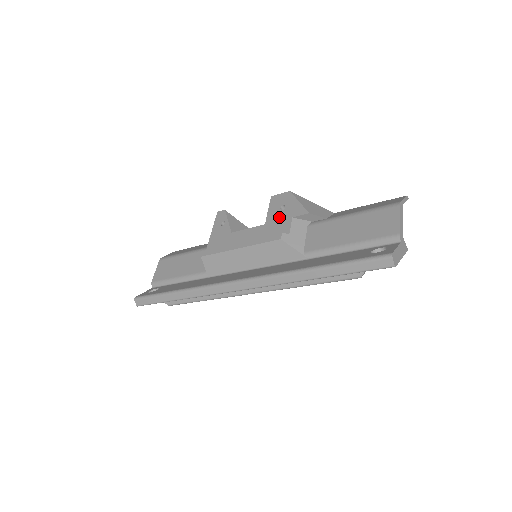
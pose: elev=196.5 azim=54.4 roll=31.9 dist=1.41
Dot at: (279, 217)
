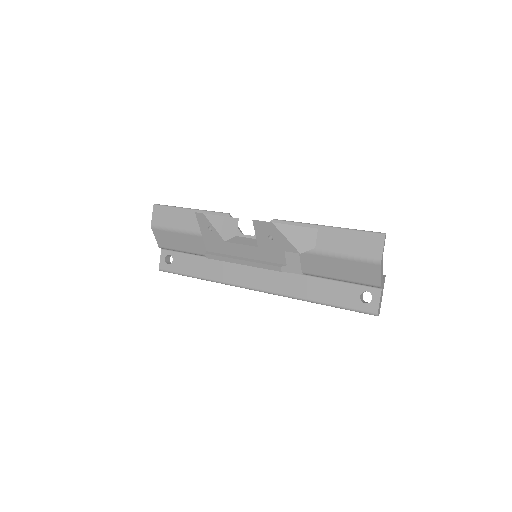
Dot at: (270, 246)
